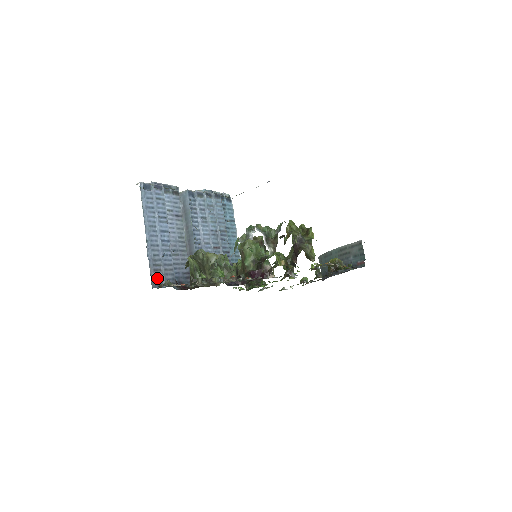
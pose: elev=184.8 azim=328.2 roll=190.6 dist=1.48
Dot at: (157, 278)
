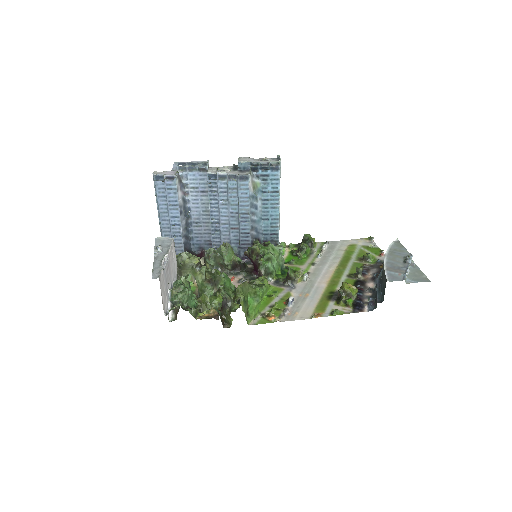
Dot at: occluded
